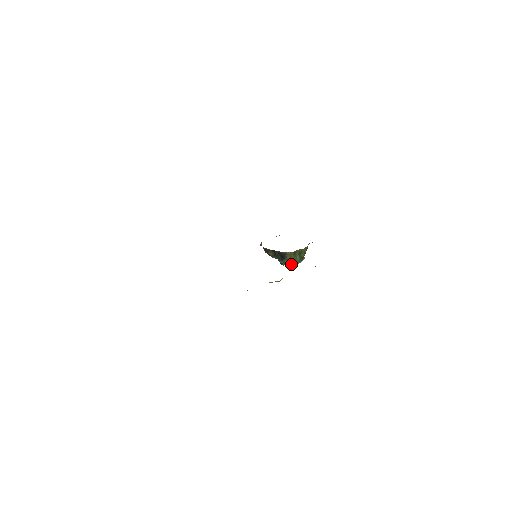
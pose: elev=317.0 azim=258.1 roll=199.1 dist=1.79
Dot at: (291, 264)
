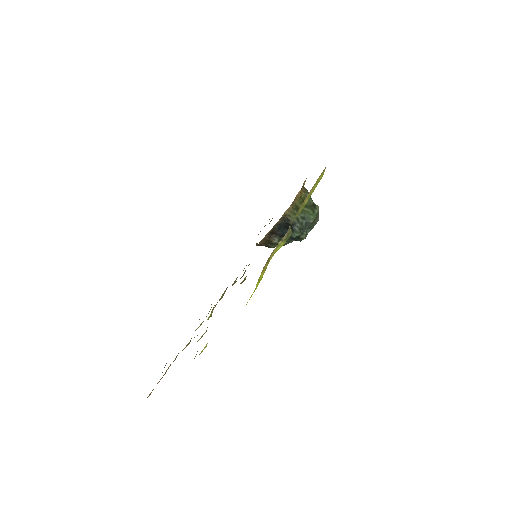
Dot at: (308, 225)
